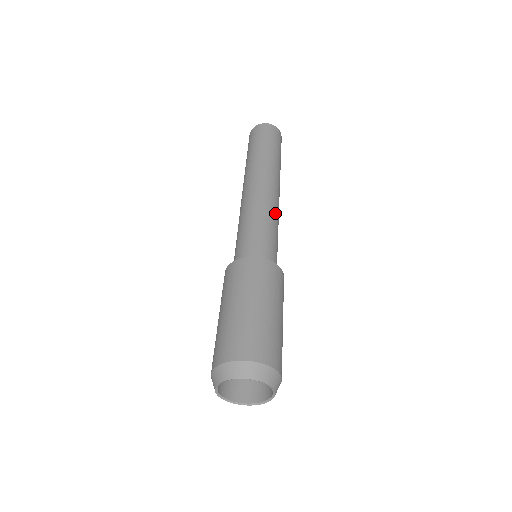
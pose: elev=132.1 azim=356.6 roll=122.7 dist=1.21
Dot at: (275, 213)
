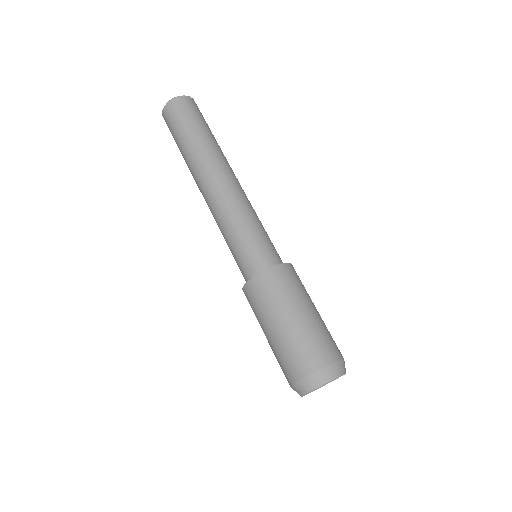
Dot at: occluded
